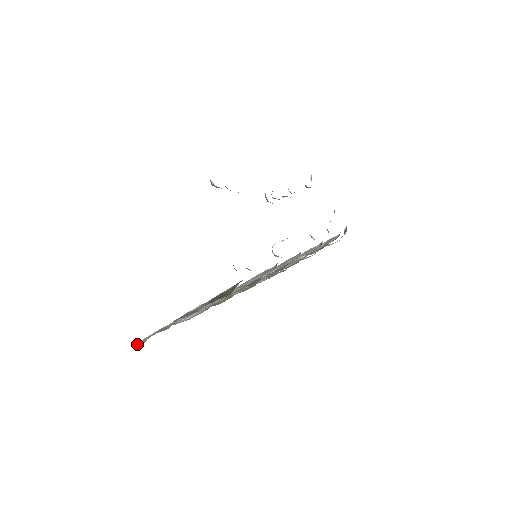
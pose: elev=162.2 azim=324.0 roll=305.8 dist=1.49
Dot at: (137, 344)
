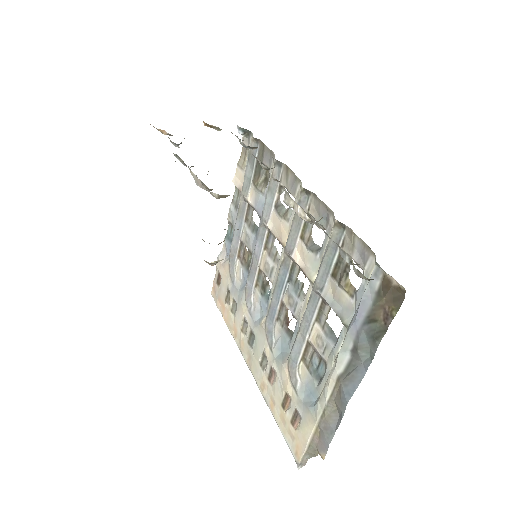
Dot at: (301, 463)
